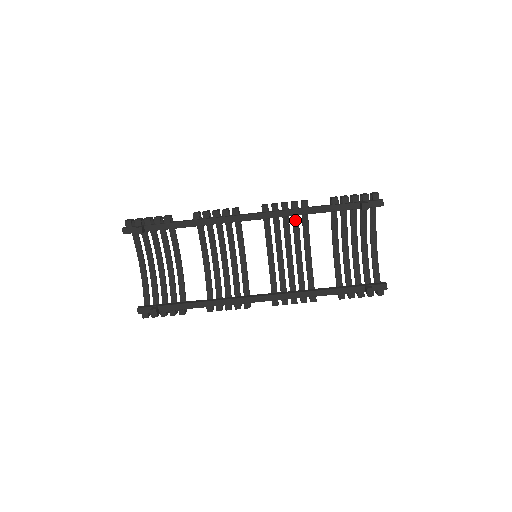
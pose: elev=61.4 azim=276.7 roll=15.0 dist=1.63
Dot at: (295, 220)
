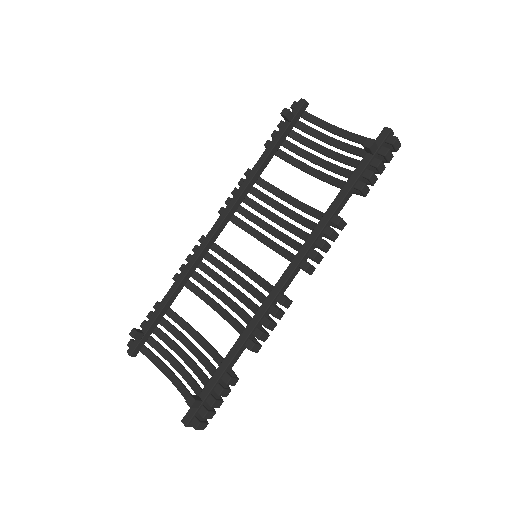
Dot at: (264, 198)
